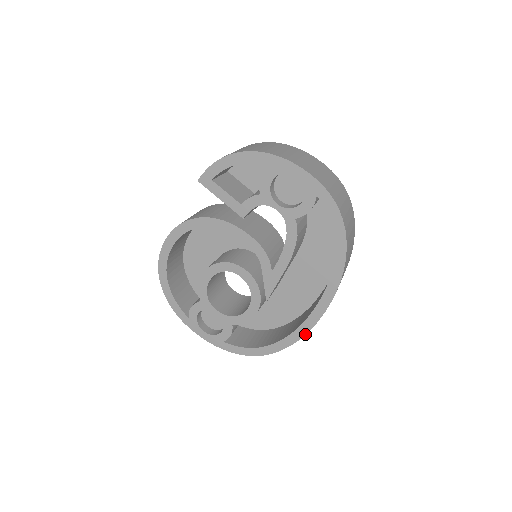
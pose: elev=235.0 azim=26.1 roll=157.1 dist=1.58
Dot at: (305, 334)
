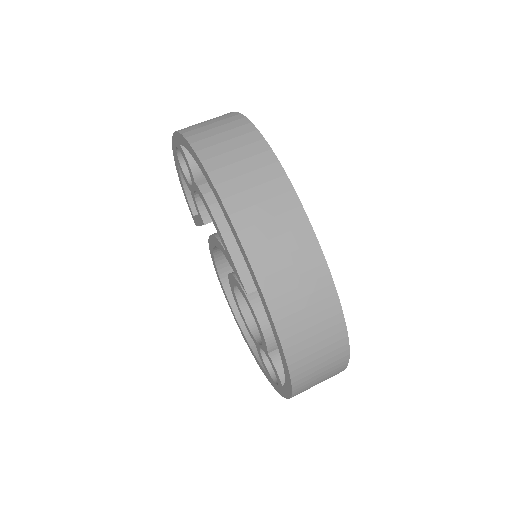
Dot at: (266, 305)
